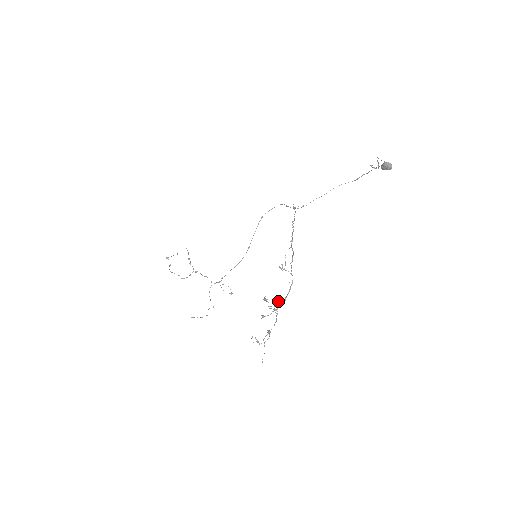
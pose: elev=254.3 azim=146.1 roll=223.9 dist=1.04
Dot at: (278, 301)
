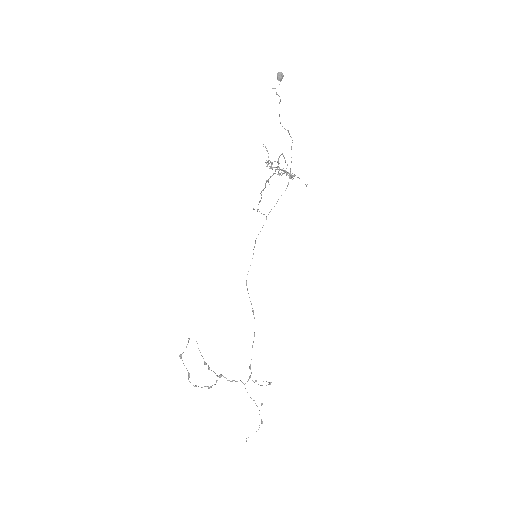
Dot at: occluded
